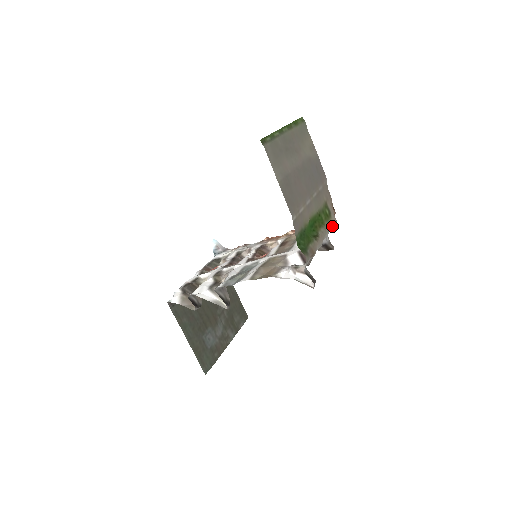
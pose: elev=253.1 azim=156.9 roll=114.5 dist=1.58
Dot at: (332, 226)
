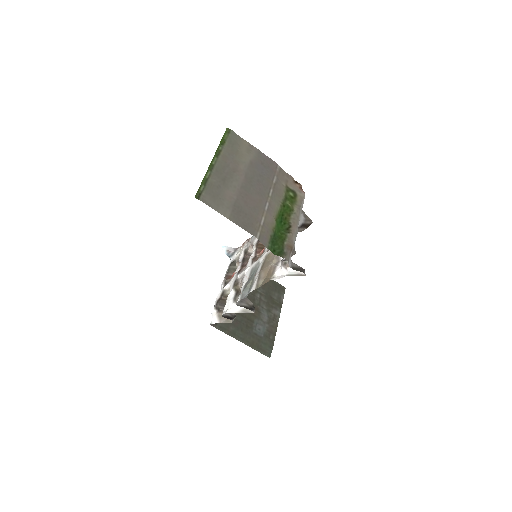
Dot at: (303, 201)
